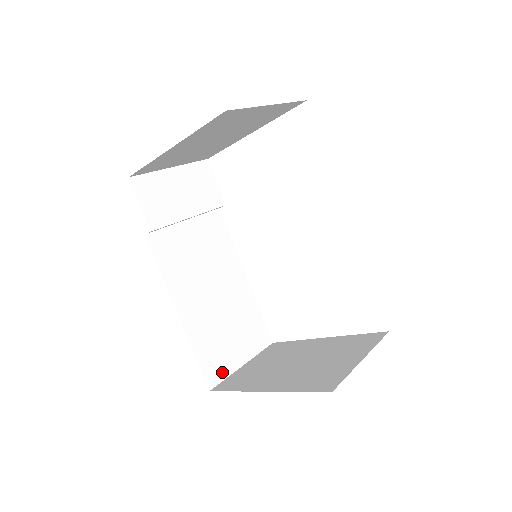
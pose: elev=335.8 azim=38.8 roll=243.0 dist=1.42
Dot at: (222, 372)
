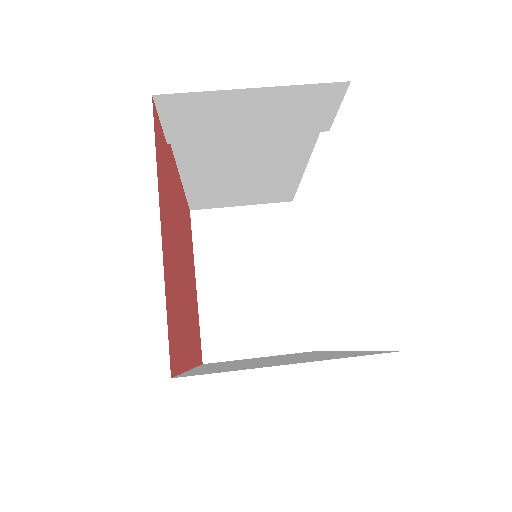
Dot at: (212, 206)
